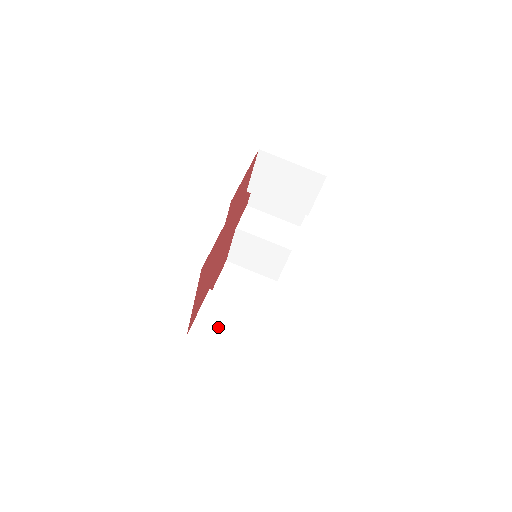
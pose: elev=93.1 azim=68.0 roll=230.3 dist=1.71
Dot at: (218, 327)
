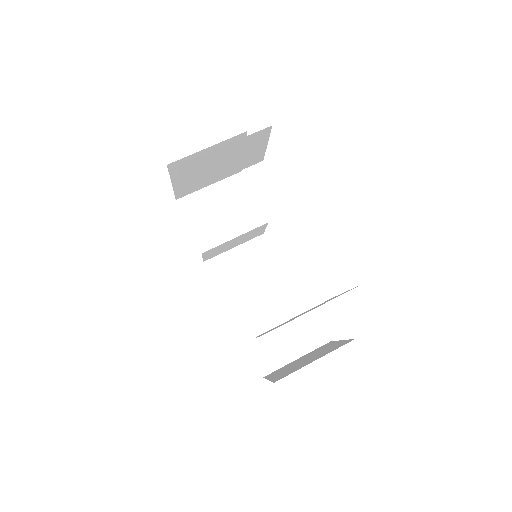
Dot at: (292, 319)
